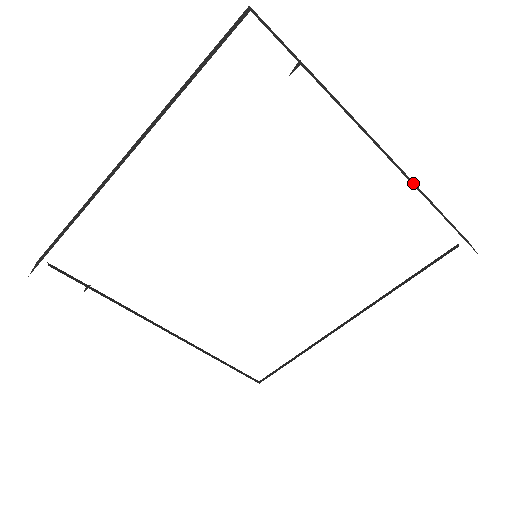
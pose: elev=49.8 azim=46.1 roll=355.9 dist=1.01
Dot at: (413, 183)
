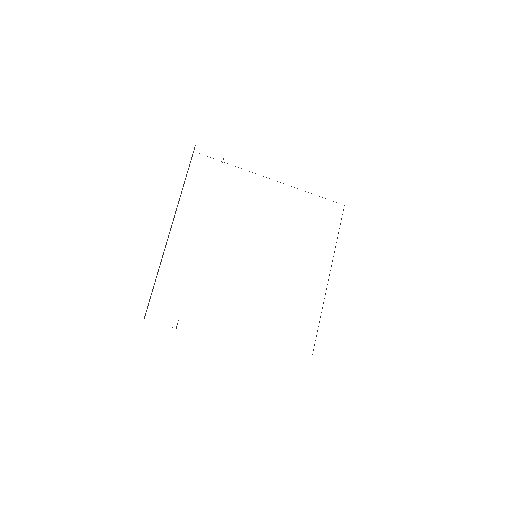
Dot at: occluded
